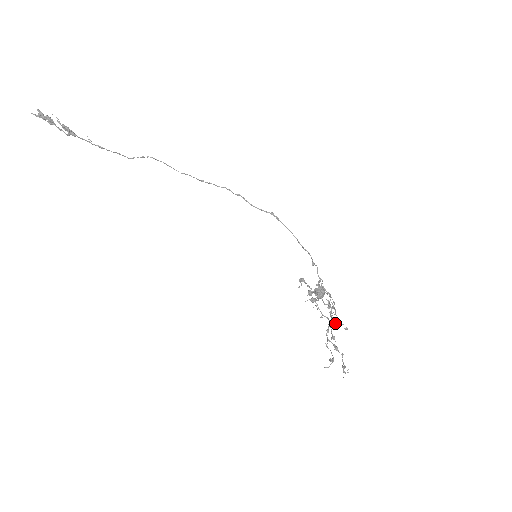
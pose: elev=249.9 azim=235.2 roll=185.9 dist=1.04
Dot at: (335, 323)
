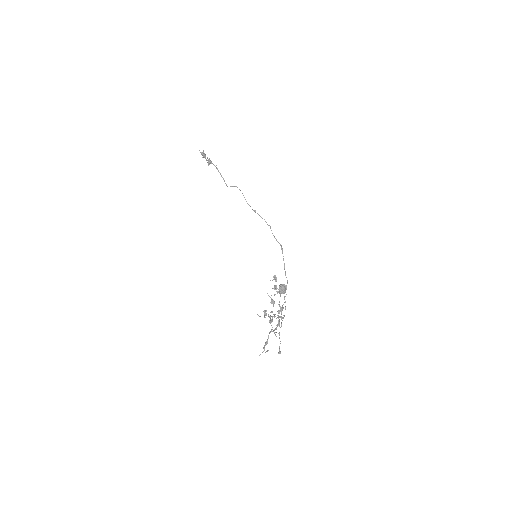
Dot at: (276, 332)
